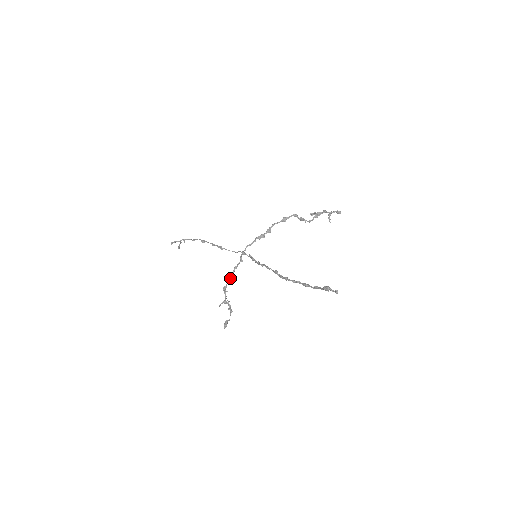
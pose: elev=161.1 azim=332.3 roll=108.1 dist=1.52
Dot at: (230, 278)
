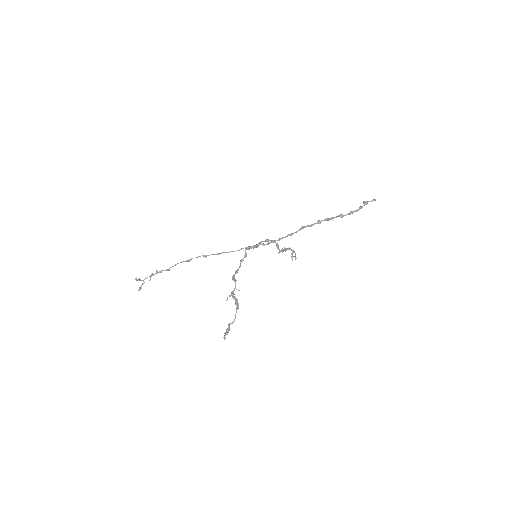
Dot at: (238, 268)
